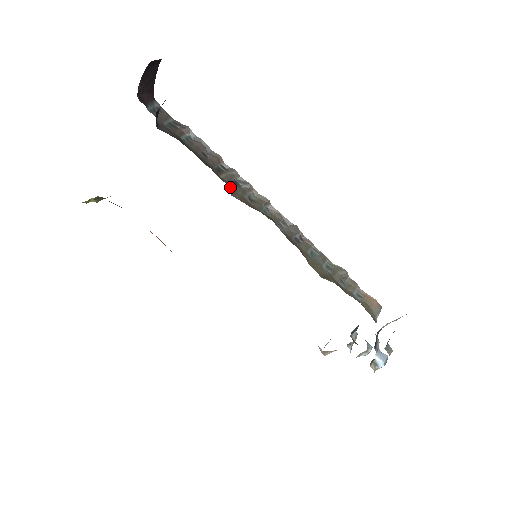
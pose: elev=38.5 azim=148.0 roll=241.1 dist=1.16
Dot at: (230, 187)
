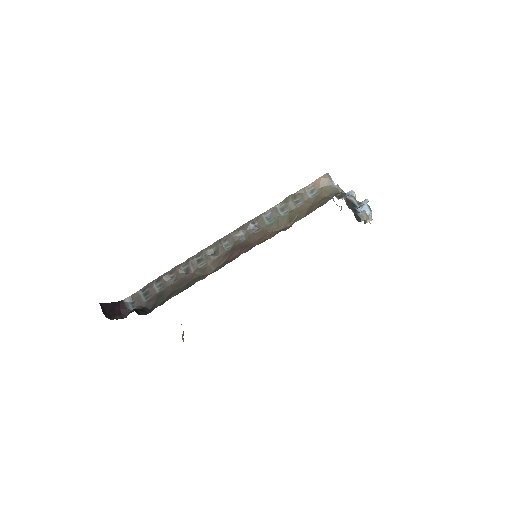
Dot at: (204, 272)
